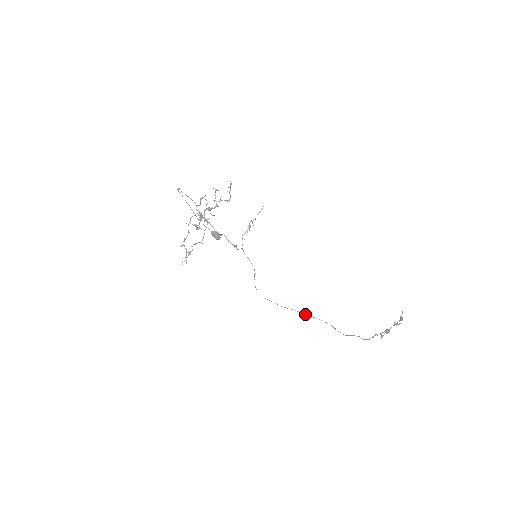
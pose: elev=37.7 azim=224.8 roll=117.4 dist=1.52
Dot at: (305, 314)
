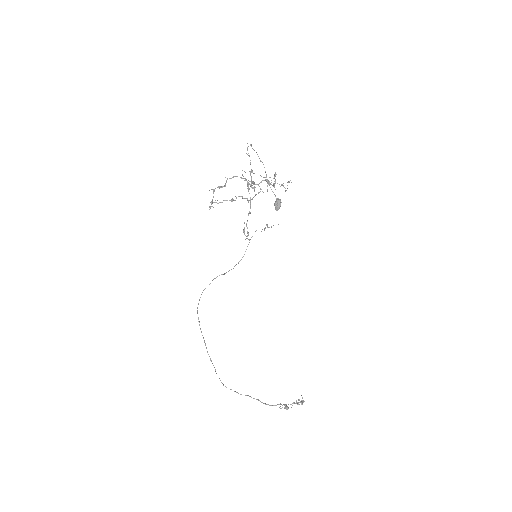
Dot at: occluded
